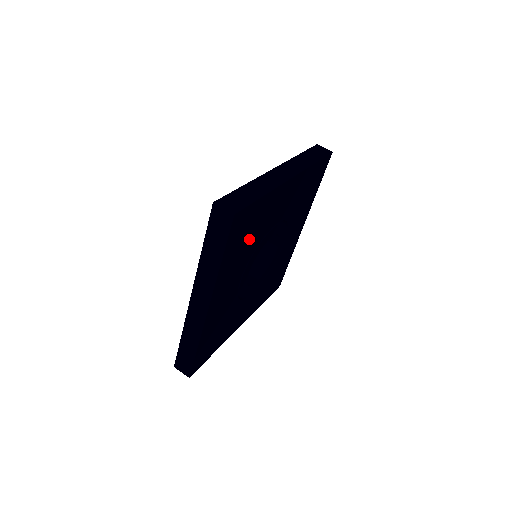
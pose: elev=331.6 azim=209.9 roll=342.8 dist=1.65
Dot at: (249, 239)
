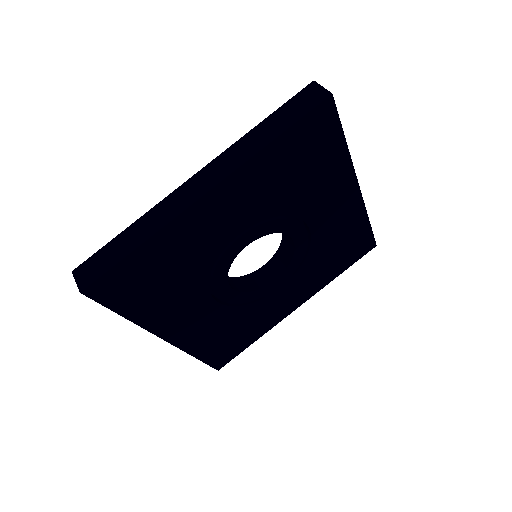
Dot at: (296, 179)
